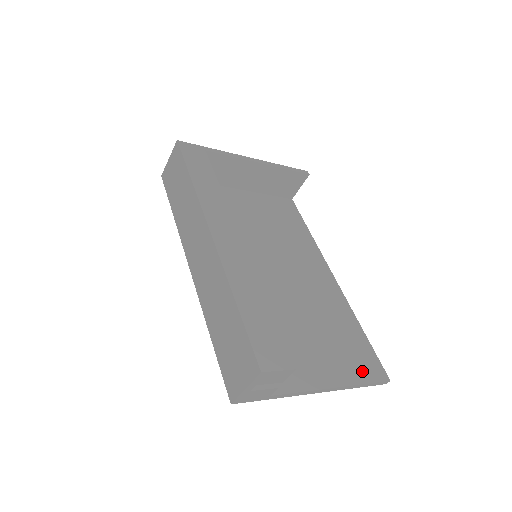
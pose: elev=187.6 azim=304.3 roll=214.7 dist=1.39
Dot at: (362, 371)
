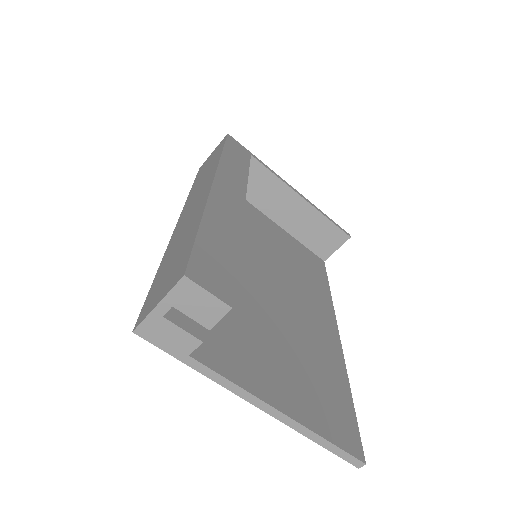
Dot at: (330, 426)
